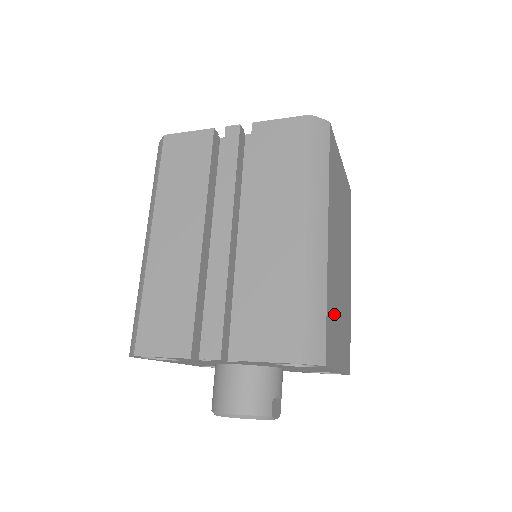
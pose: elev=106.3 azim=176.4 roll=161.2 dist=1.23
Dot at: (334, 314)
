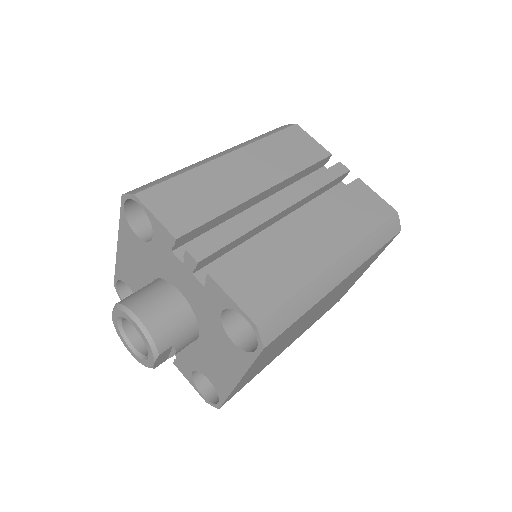
Dot at: (285, 336)
